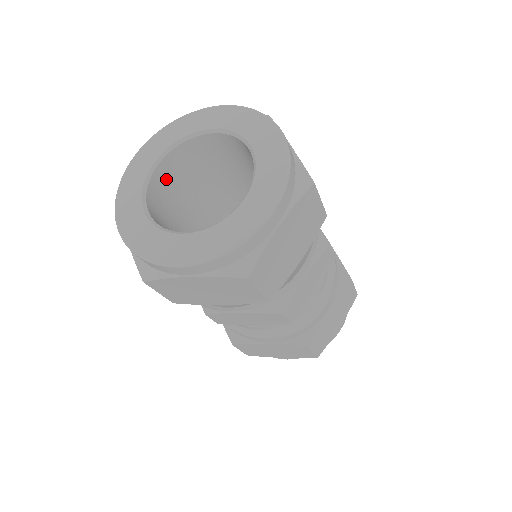
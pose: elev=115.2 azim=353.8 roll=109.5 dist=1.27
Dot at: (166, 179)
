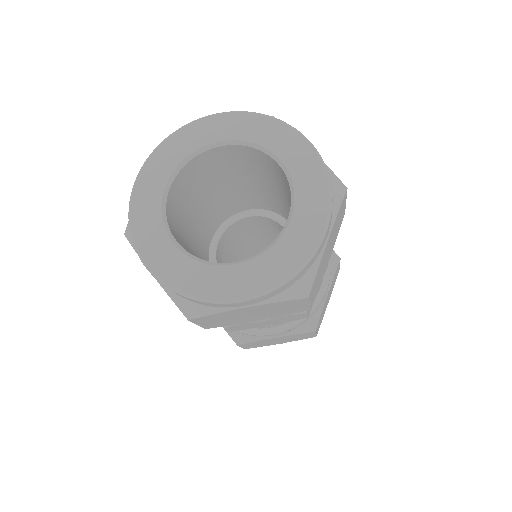
Dot at: (218, 159)
